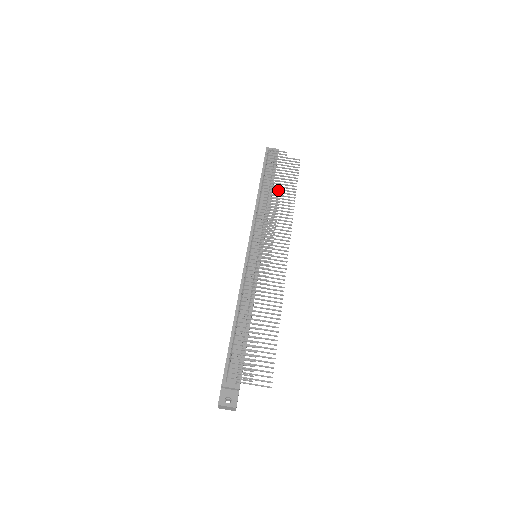
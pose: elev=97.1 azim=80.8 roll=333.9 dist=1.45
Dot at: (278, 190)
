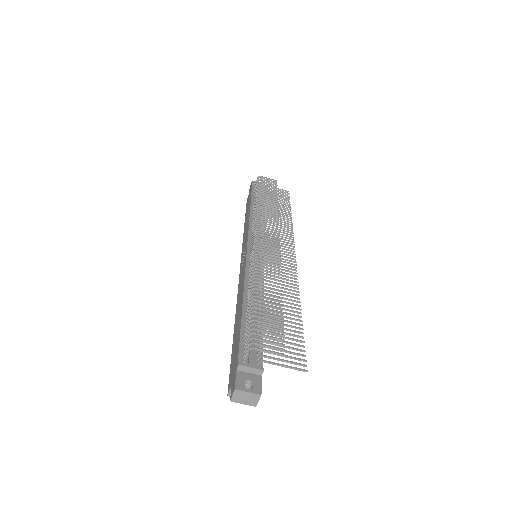
Dot at: (275, 203)
